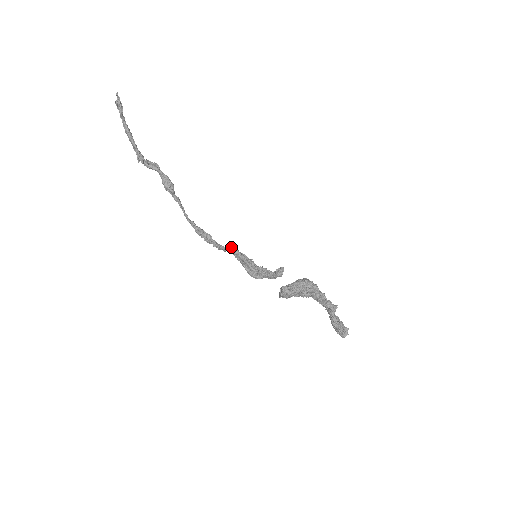
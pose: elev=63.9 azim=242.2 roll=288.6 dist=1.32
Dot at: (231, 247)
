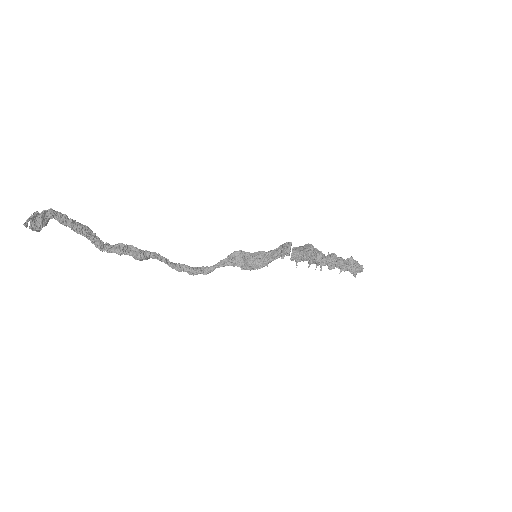
Dot at: (226, 265)
